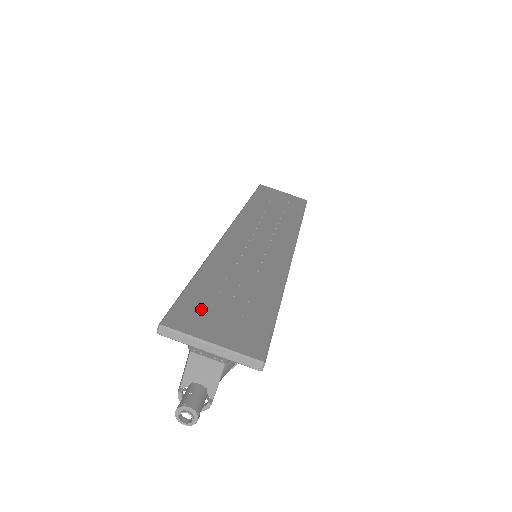
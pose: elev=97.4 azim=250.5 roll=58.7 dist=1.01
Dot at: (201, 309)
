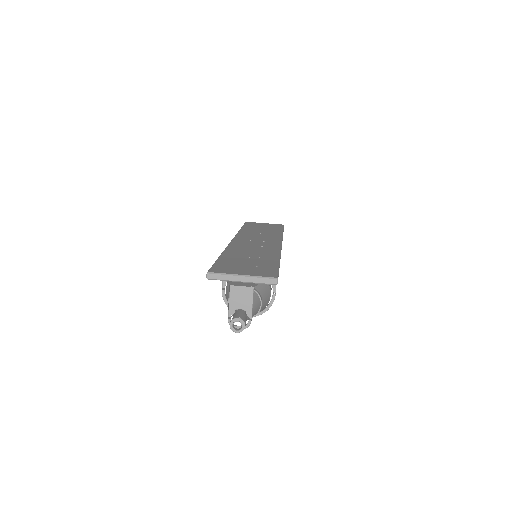
Dot at: (230, 266)
